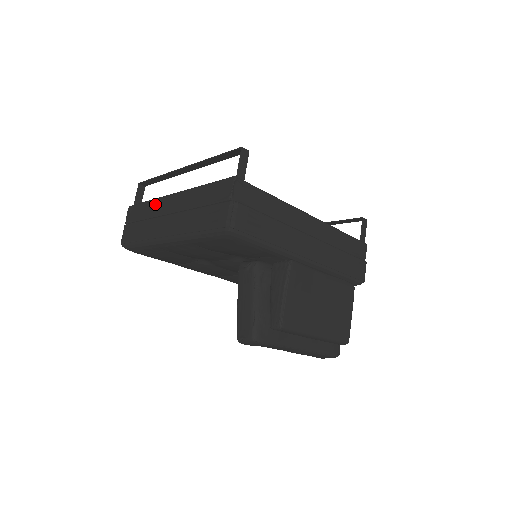
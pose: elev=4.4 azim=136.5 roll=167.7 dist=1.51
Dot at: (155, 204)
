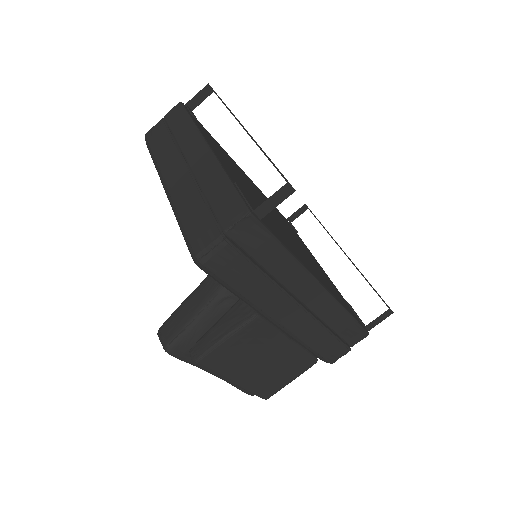
Dot at: (191, 134)
